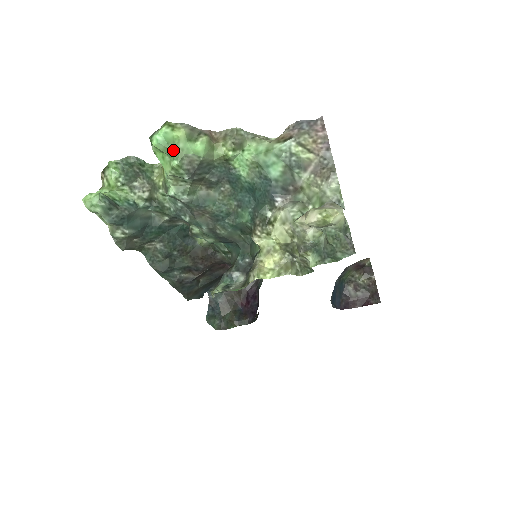
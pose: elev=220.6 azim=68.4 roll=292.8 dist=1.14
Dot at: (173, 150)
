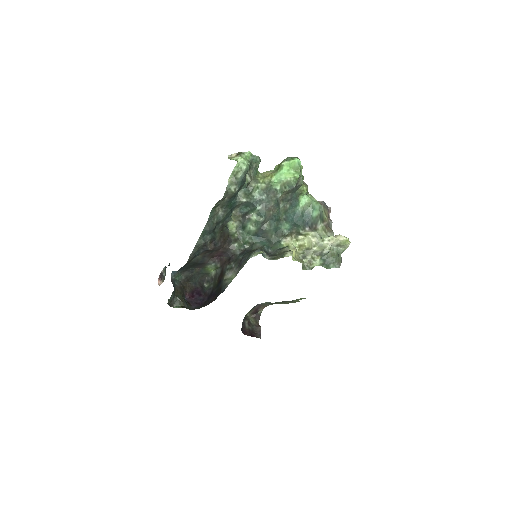
Dot at: (300, 170)
